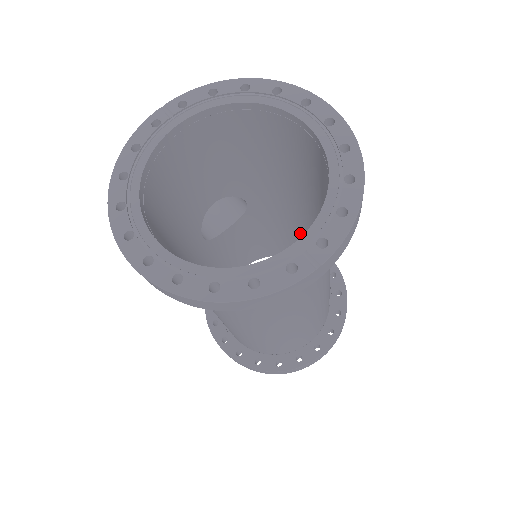
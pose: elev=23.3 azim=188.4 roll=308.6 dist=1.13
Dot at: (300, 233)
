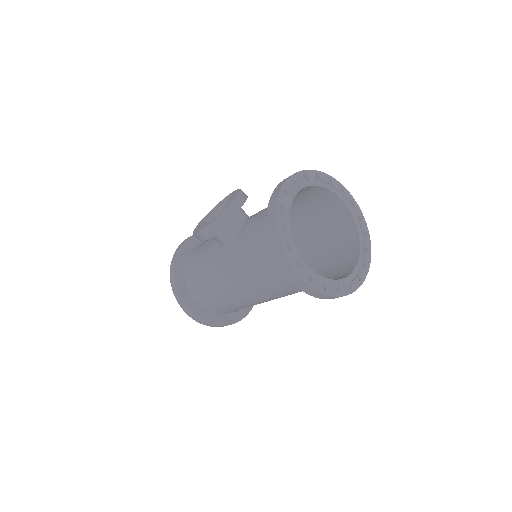
Dot at: occluded
